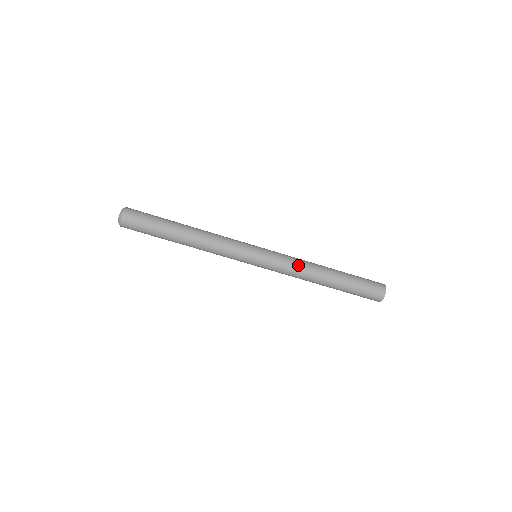
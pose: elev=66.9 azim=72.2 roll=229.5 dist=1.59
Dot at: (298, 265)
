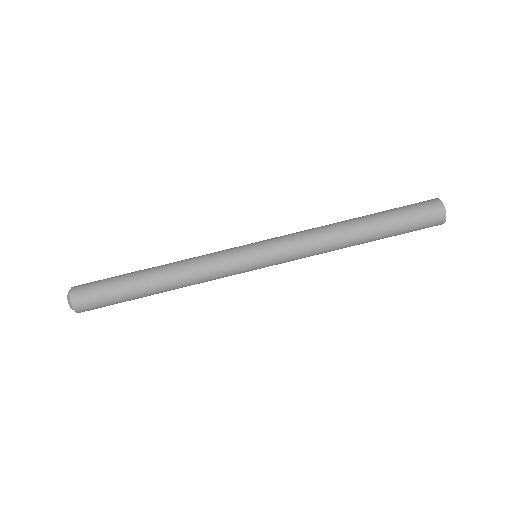
Dot at: (315, 246)
